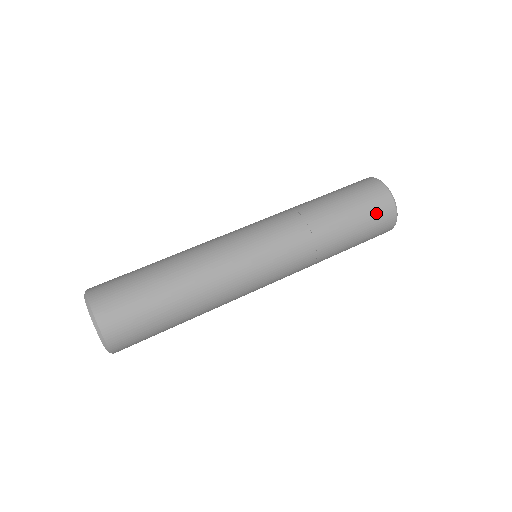
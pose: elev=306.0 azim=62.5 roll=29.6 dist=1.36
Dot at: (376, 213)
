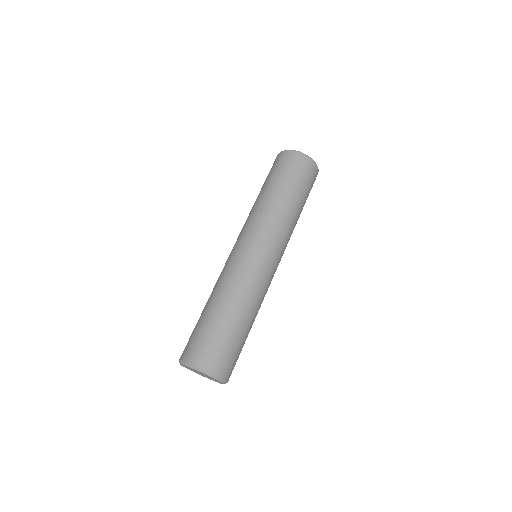
Dot at: (291, 166)
